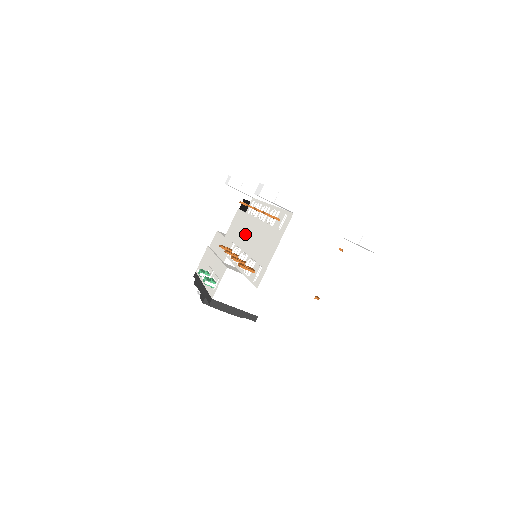
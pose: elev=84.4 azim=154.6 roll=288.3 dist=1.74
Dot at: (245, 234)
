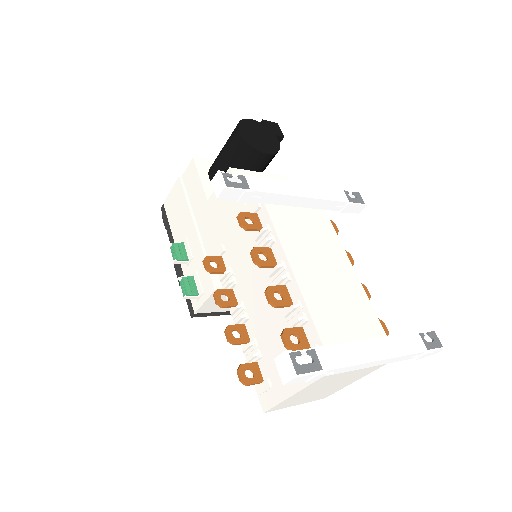
Dot at: (244, 262)
